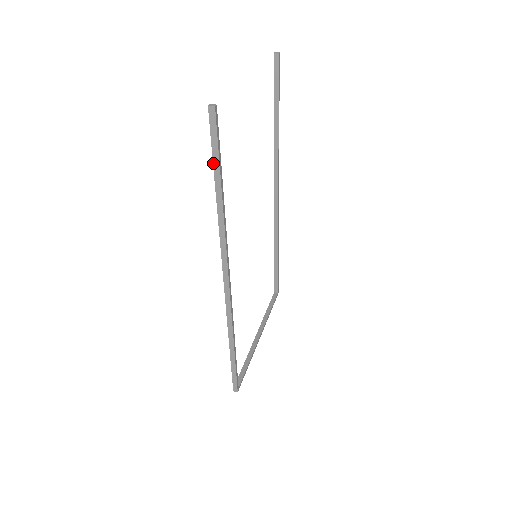
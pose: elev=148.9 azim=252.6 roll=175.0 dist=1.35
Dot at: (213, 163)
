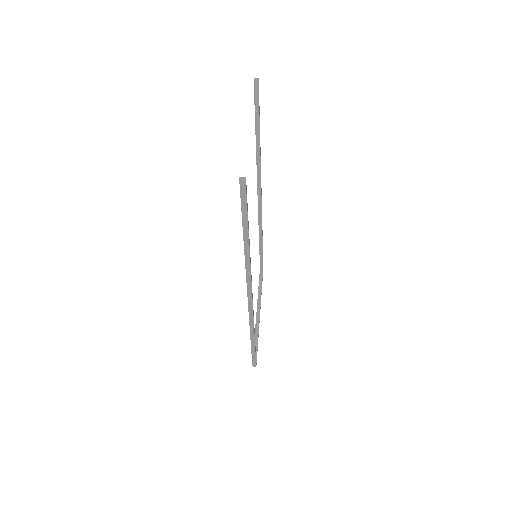
Dot at: (242, 218)
